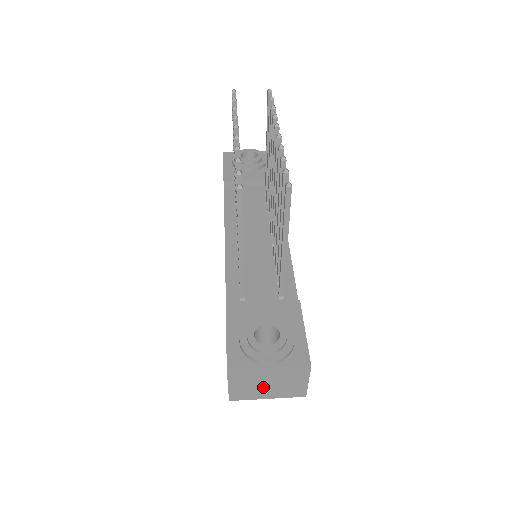
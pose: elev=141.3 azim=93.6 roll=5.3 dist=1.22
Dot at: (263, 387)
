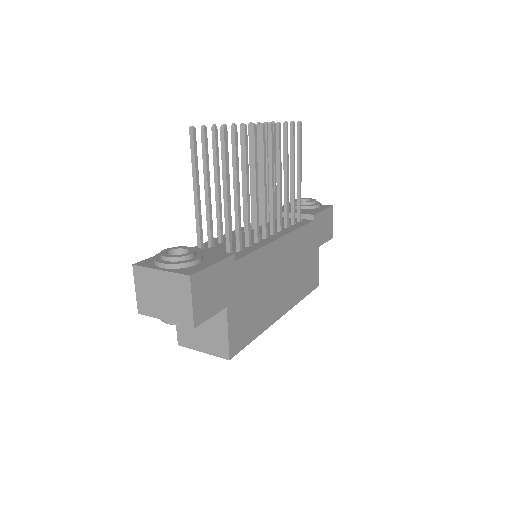
Dot at: (159, 299)
